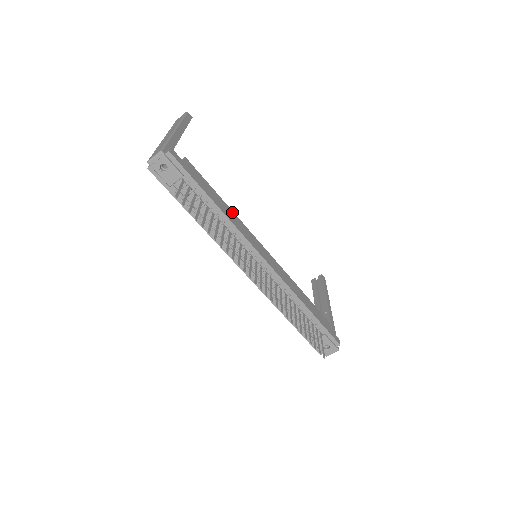
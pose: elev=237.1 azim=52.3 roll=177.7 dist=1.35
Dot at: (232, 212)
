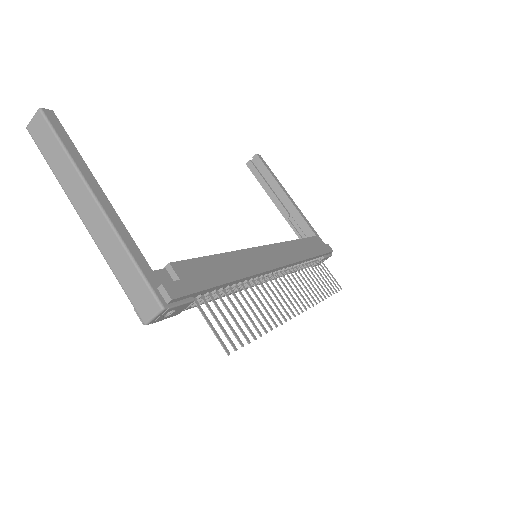
Dot at: (233, 255)
